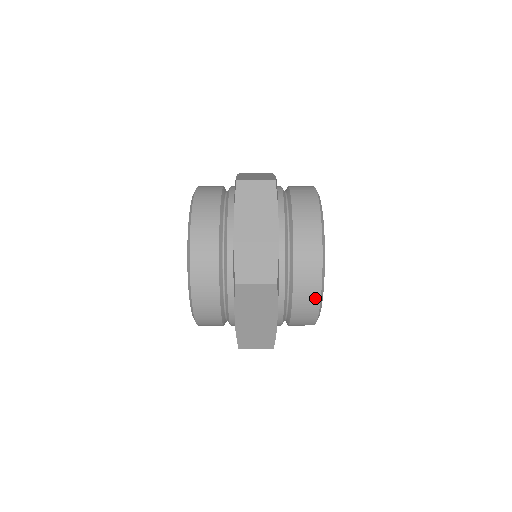
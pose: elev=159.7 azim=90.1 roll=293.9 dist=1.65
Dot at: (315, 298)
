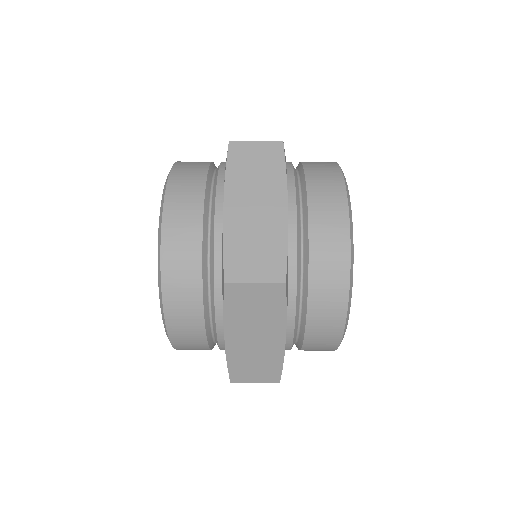
Dot at: occluded
